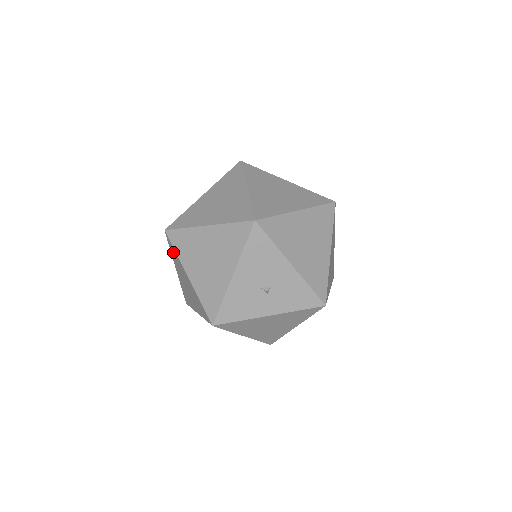
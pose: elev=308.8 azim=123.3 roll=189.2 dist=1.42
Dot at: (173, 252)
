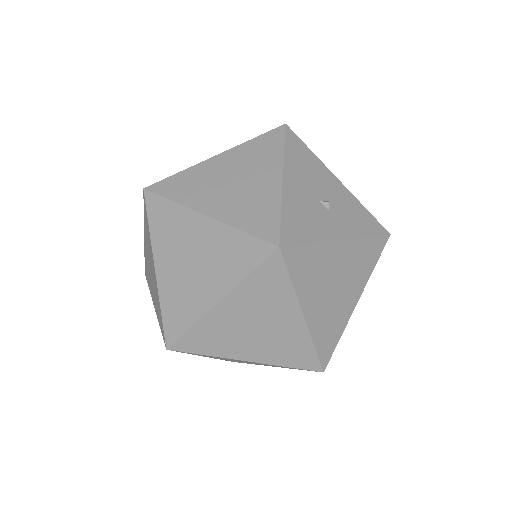
Dot at: (161, 215)
